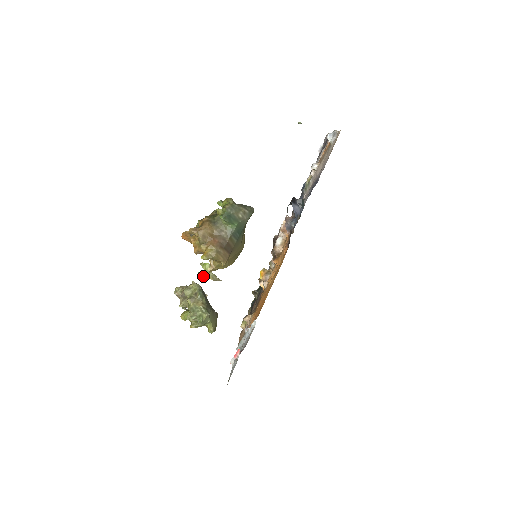
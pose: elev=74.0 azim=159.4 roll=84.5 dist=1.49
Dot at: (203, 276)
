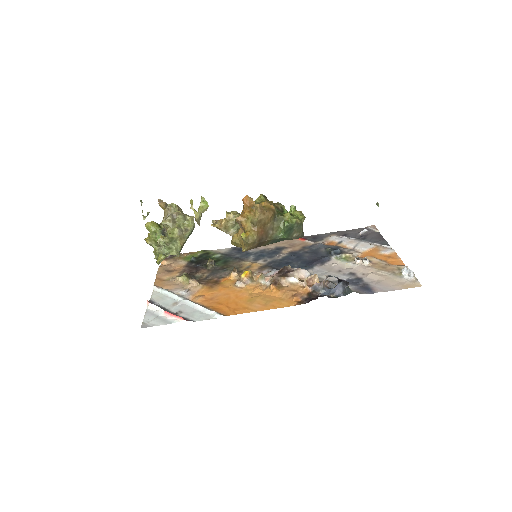
Dot at: occluded
